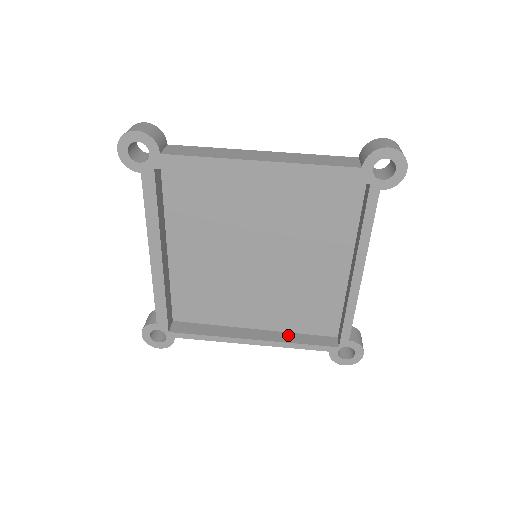
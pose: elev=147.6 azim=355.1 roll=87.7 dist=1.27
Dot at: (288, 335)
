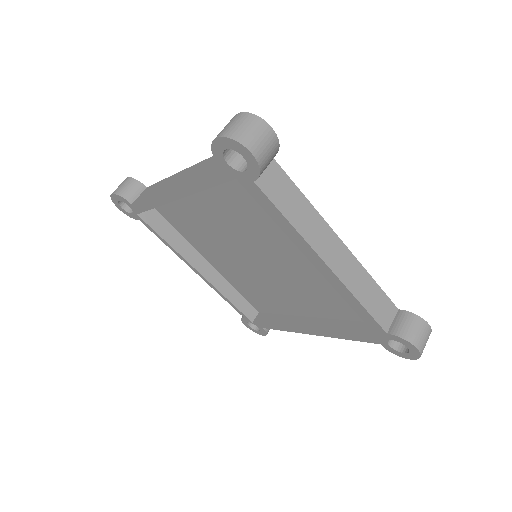
Dot at: (228, 286)
